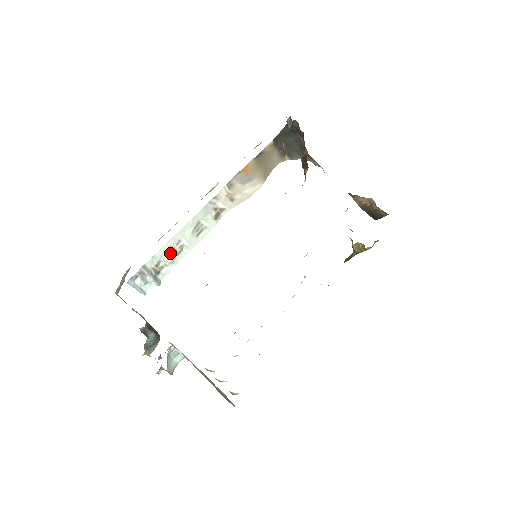
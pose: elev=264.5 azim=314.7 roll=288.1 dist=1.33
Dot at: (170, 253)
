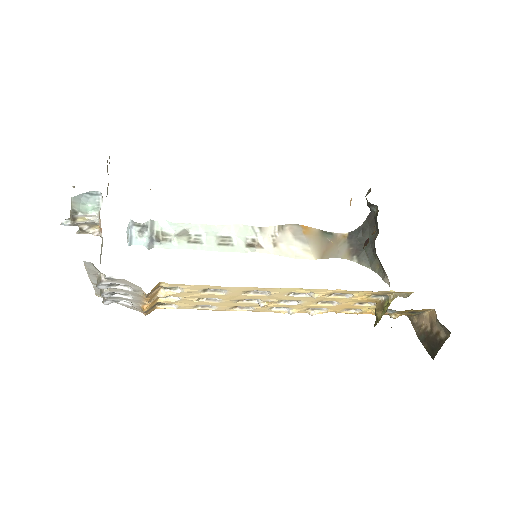
Dot at: (183, 234)
